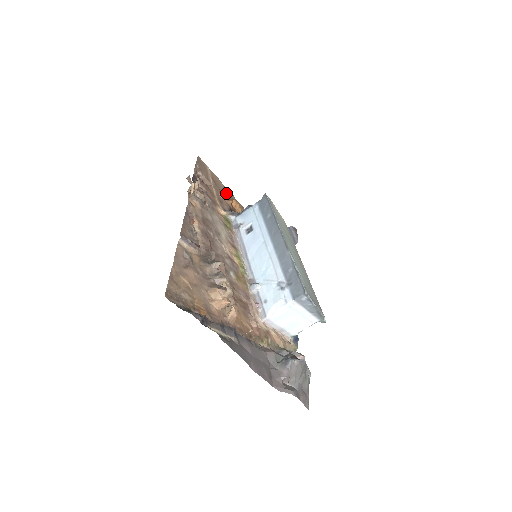
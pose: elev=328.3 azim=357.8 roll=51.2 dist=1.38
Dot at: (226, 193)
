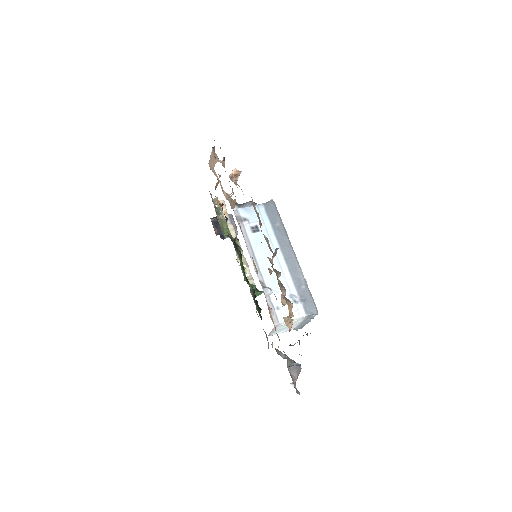
Dot at: occluded
